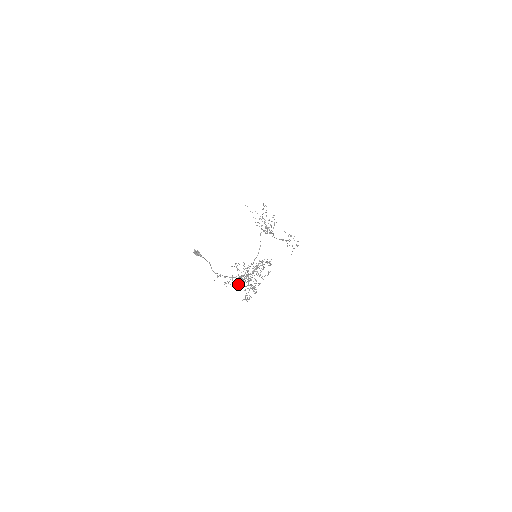
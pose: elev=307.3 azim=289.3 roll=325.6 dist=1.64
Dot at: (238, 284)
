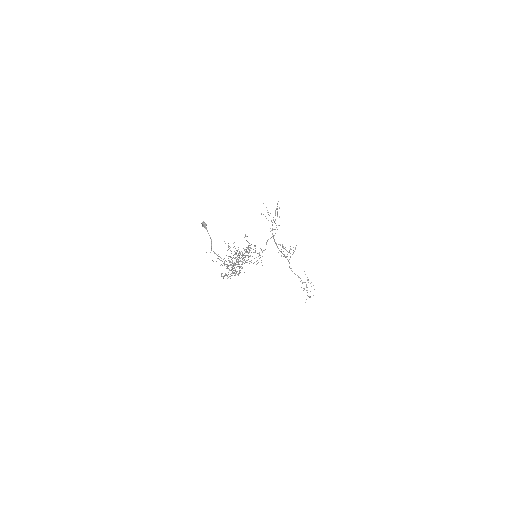
Dot at: occluded
